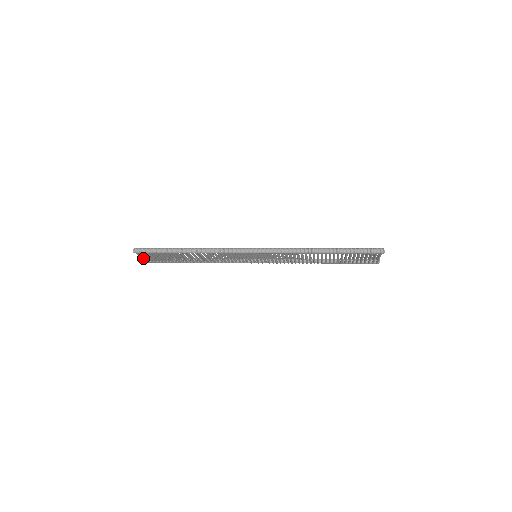
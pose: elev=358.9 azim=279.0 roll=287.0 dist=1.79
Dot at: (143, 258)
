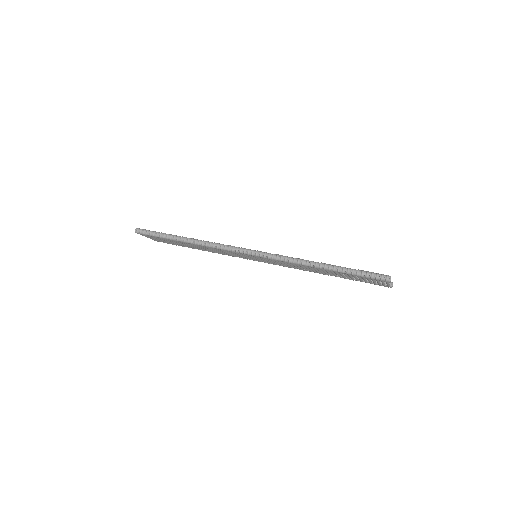
Dot at: occluded
